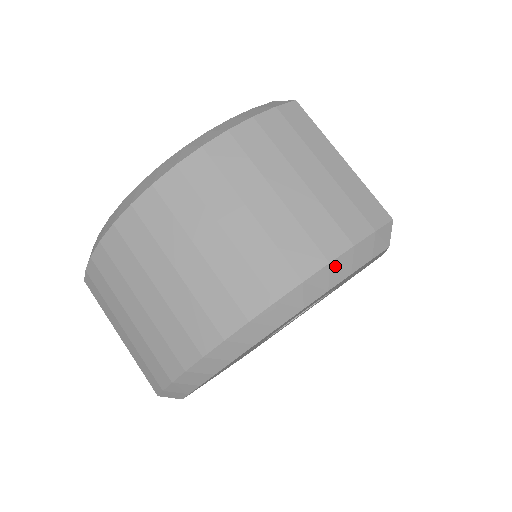
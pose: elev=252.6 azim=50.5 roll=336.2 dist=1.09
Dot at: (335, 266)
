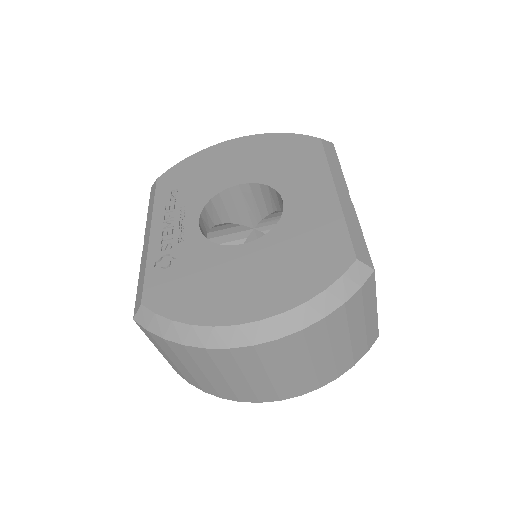
Dot at: (339, 375)
